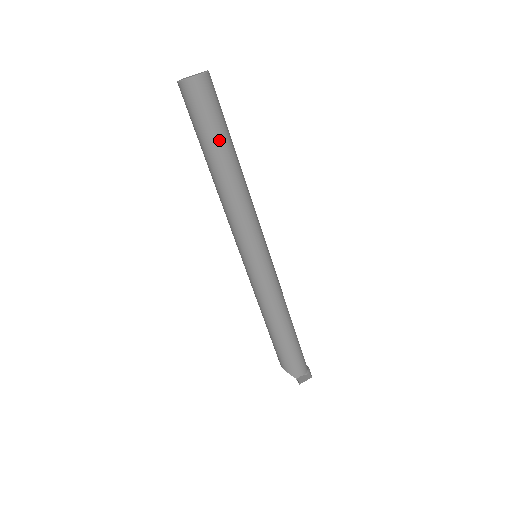
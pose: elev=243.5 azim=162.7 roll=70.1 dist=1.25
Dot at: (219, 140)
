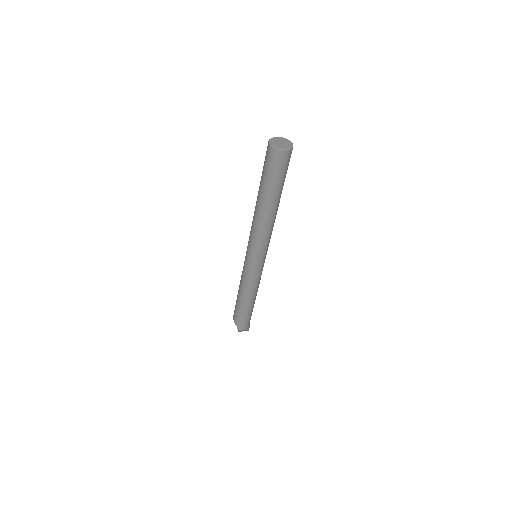
Dot at: (276, 190)
